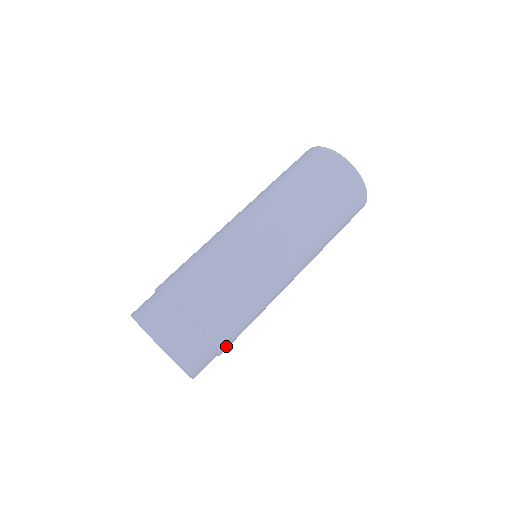
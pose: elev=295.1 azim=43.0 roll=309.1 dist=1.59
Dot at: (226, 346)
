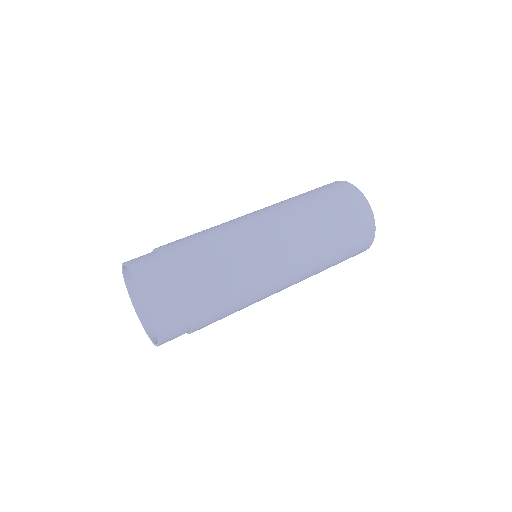
Dot at: (198, 302)
